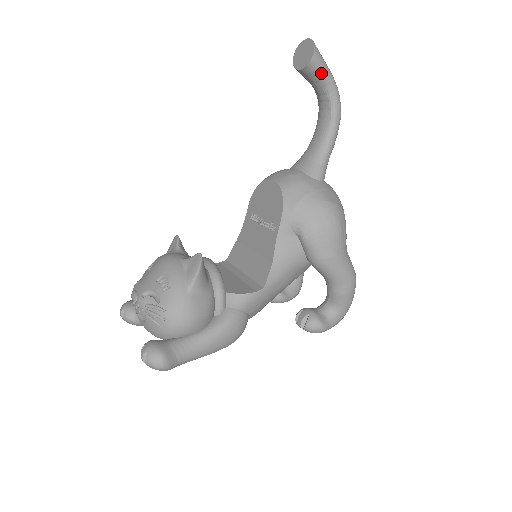
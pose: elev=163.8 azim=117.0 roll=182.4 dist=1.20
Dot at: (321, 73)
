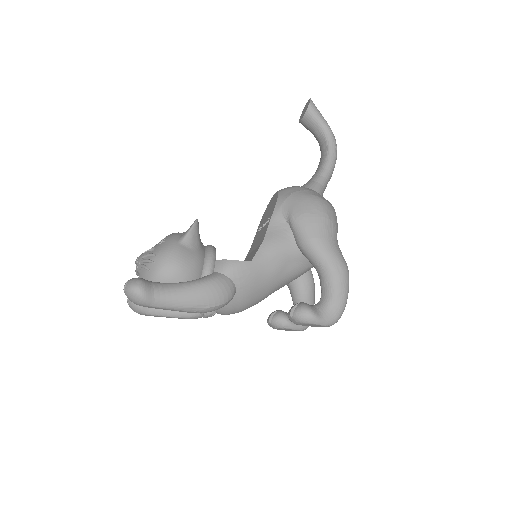
Dot at: (317, 119)
